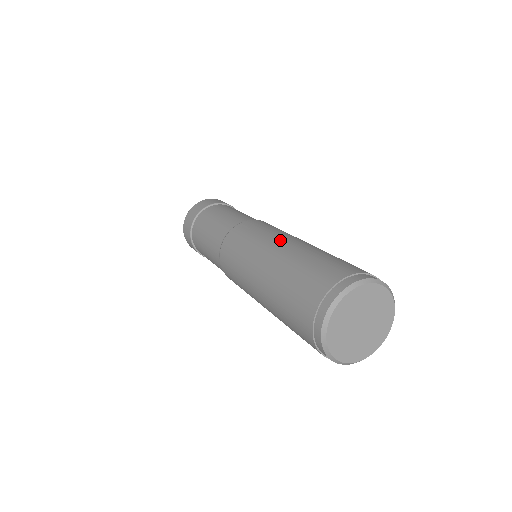
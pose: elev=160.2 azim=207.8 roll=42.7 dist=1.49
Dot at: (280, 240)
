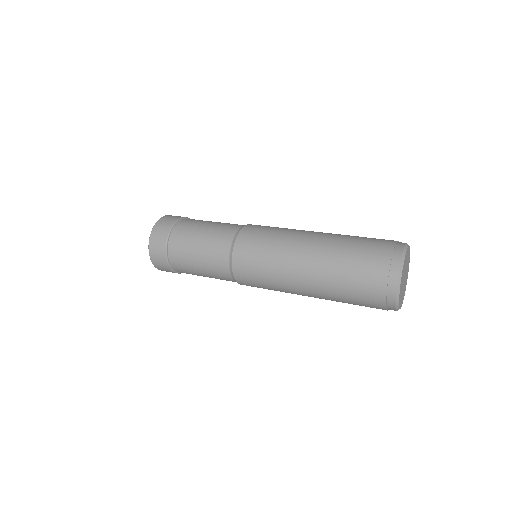
Dot at: occluded
